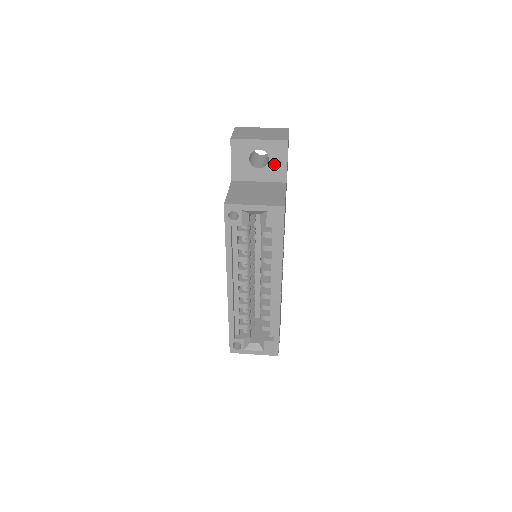
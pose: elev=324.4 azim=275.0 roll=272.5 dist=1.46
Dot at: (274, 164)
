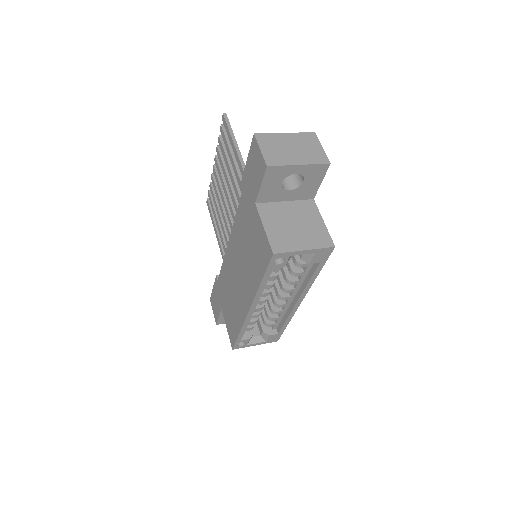
Dot at: (307, 185)
